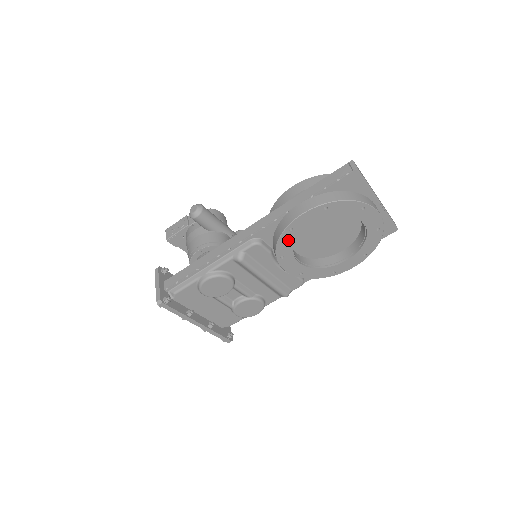
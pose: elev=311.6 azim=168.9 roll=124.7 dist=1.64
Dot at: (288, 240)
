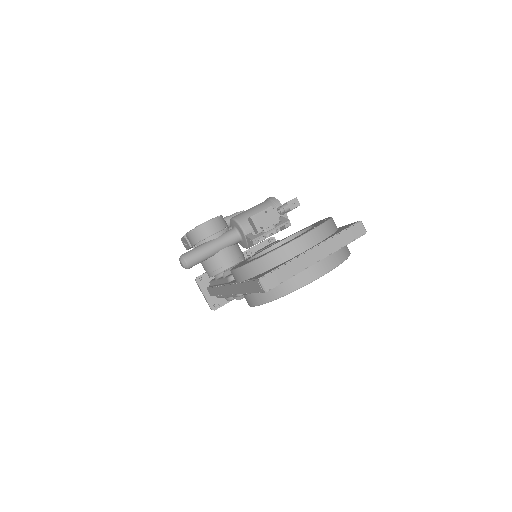
Dot at: occluded
